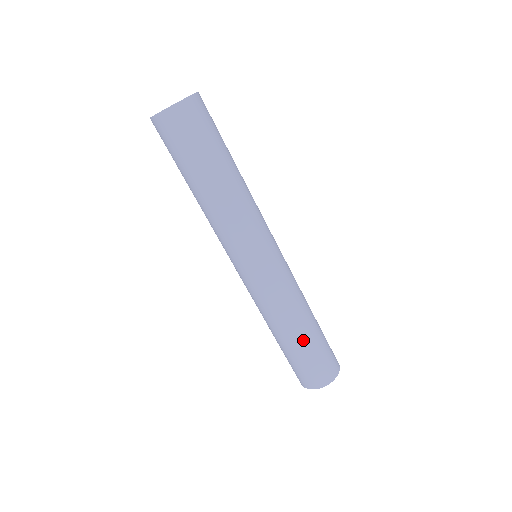
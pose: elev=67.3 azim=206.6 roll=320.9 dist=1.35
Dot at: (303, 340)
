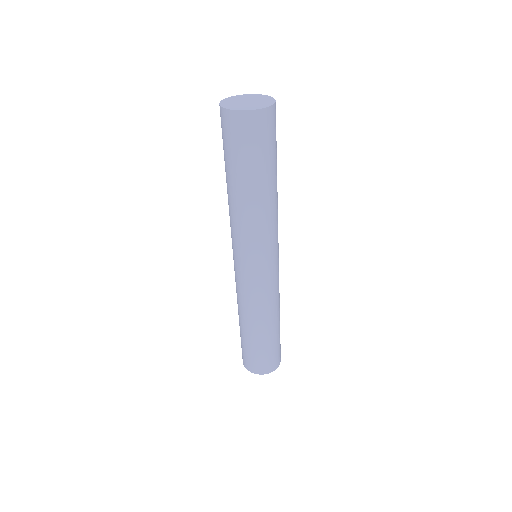
Dot at: (273, 334)
